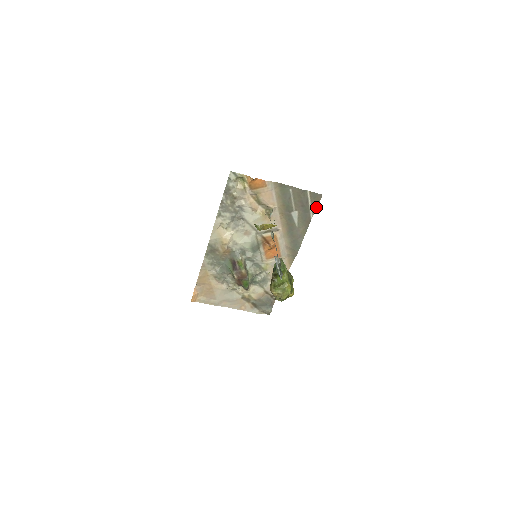
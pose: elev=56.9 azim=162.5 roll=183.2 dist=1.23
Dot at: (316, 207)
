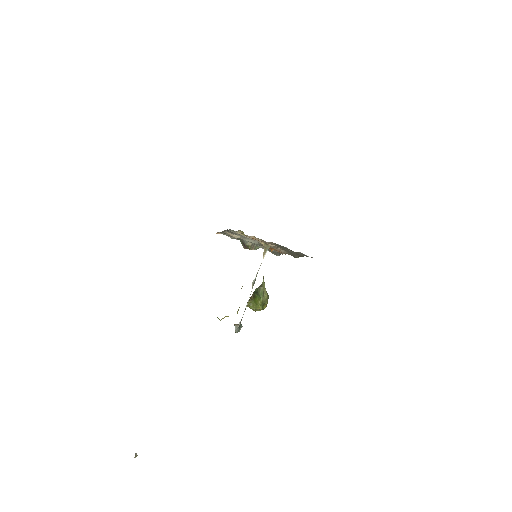
Dot at: occluded
